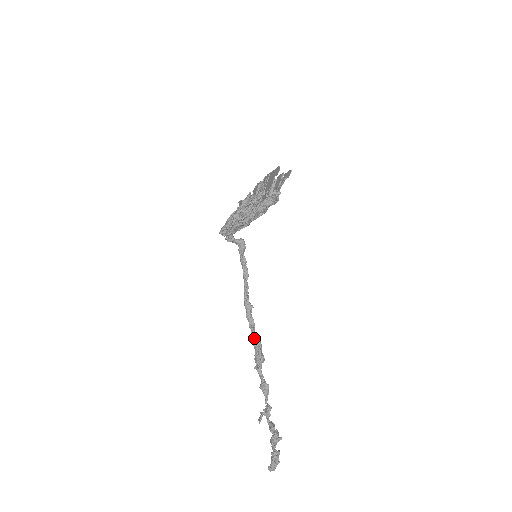
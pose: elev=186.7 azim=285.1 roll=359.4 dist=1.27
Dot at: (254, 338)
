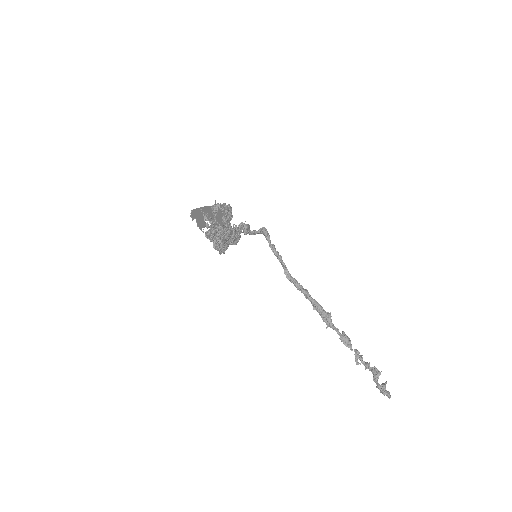
Dot at: (312, 304)
